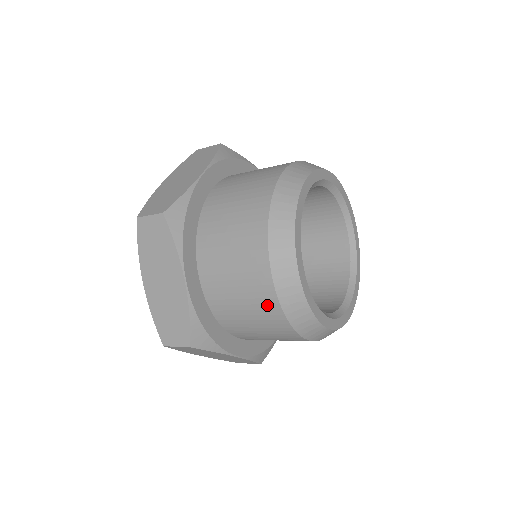
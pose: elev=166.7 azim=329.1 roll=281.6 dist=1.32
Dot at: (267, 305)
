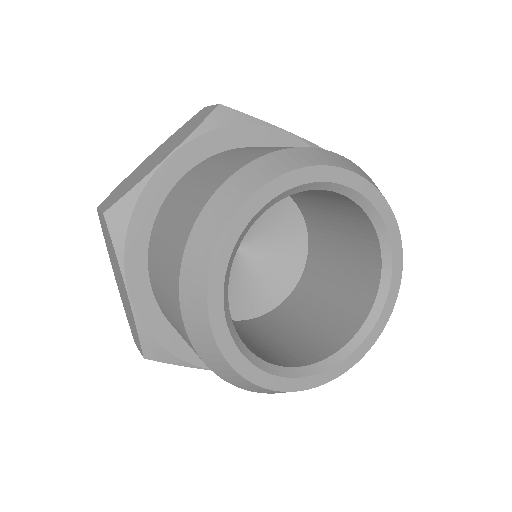
Dot at: (194, 351)
